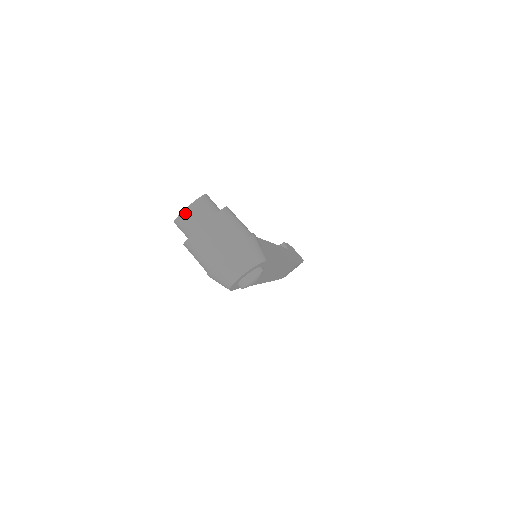
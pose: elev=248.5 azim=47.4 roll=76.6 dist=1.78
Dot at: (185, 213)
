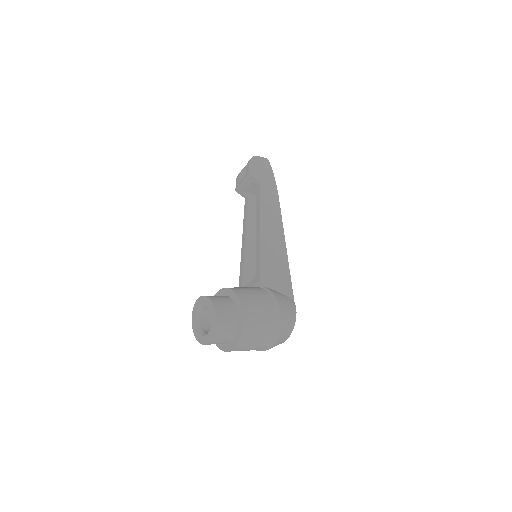
Dot at: (211, 343)
